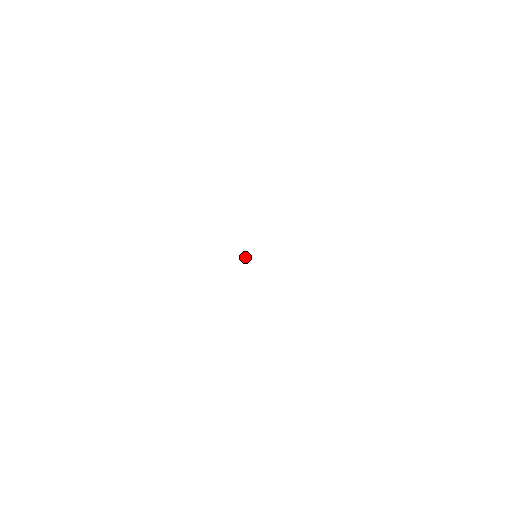
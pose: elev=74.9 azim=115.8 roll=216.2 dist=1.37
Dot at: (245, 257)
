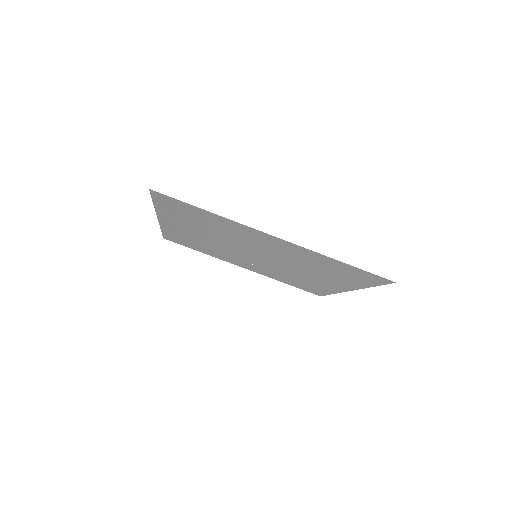
Dot at: occluded
